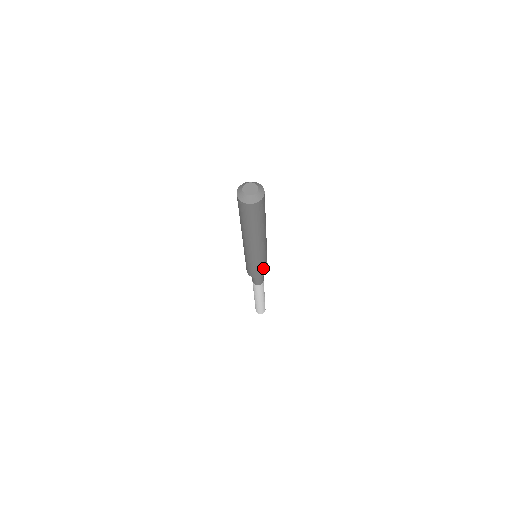
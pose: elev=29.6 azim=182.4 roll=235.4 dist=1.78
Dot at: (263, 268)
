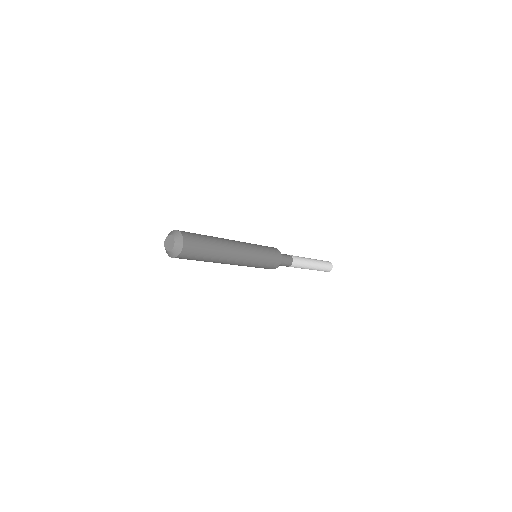
Dot at: (267, 266)
